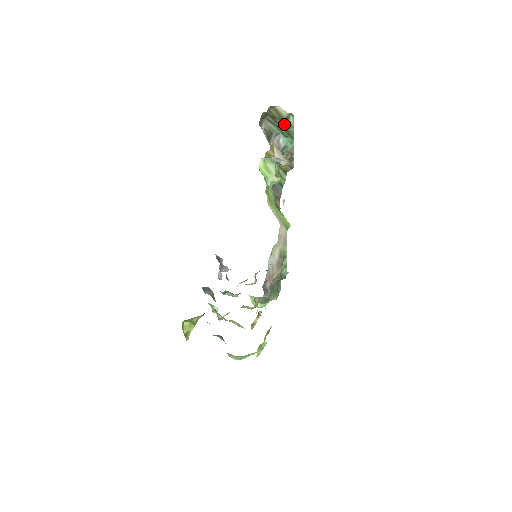
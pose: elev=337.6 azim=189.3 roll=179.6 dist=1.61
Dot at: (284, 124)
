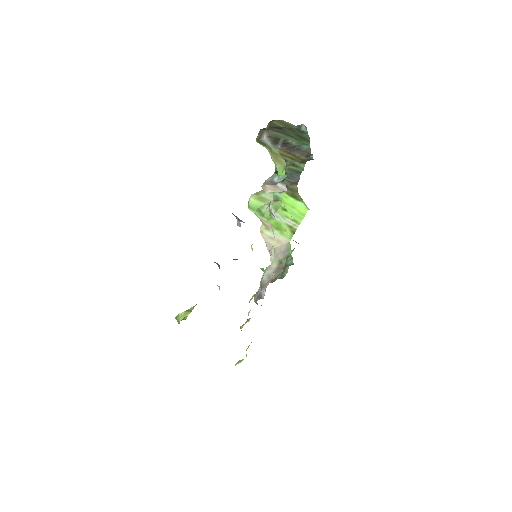
Dot at: (294, 131)
